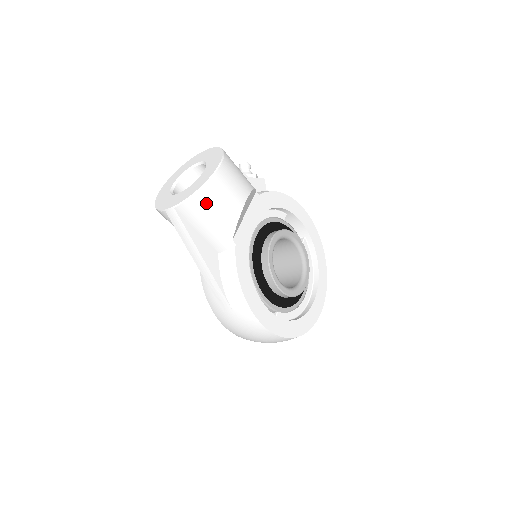
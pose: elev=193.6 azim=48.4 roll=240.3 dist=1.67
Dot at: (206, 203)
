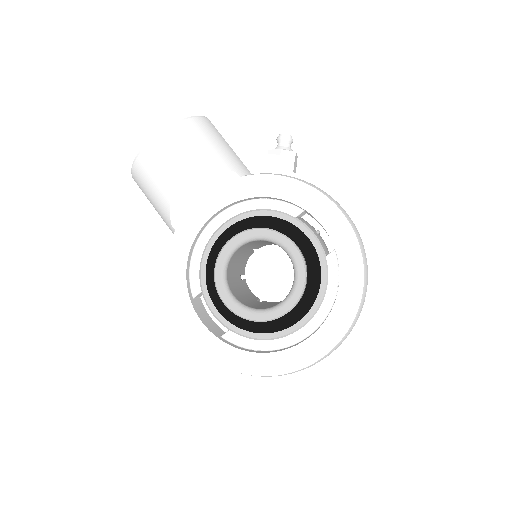
Dot at: (142, 179)
